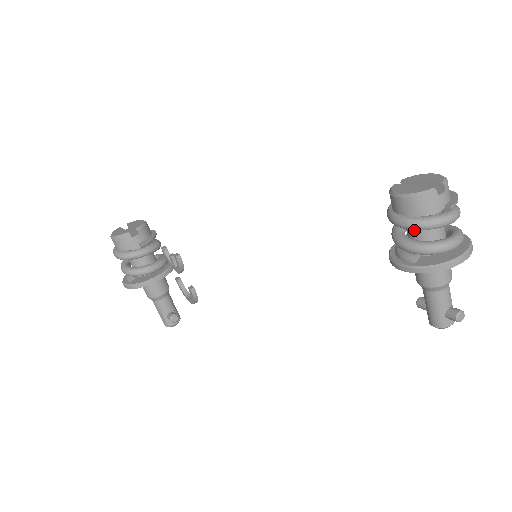
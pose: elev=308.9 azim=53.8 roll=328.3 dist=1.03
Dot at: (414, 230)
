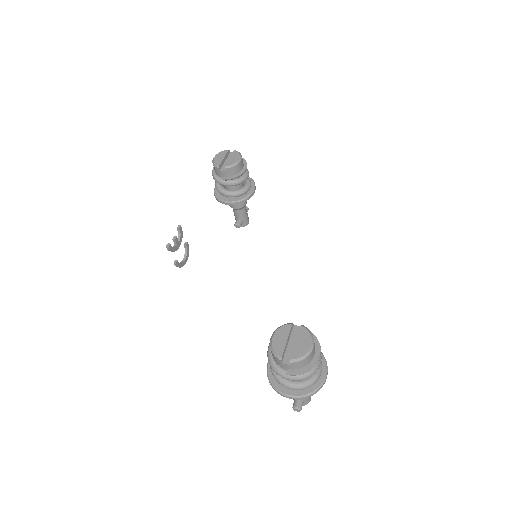
Dot at: occluded
